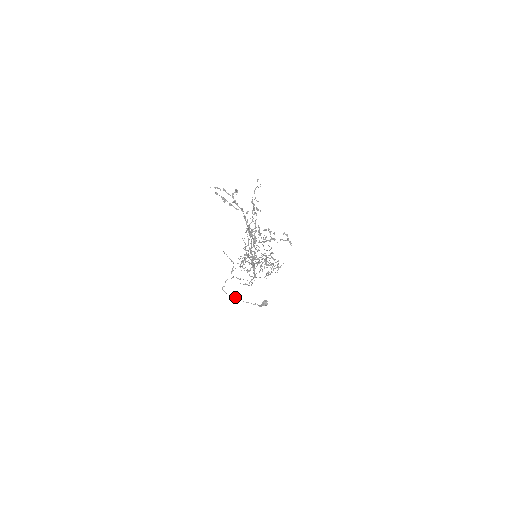
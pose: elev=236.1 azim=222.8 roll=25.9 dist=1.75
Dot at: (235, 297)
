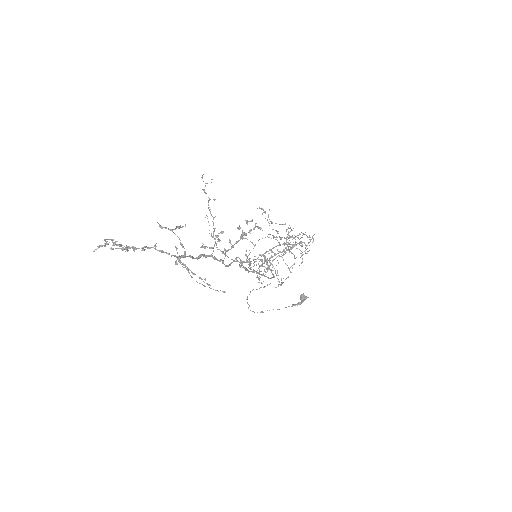
Dot at: (269, 310)
